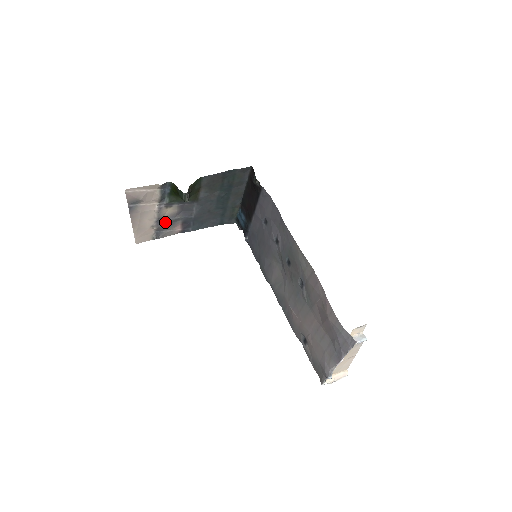
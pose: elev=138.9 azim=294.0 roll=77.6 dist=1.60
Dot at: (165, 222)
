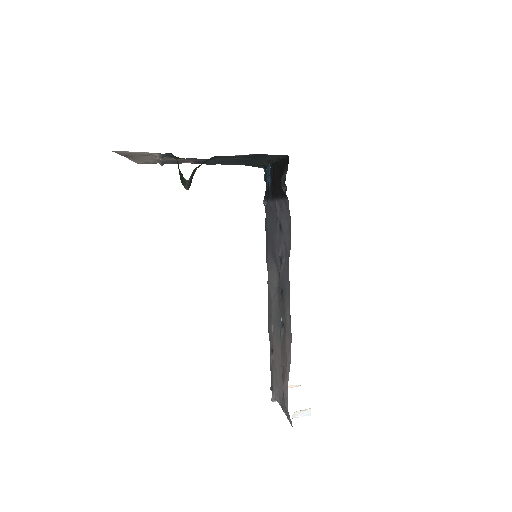
Dot at: (172, 160)
